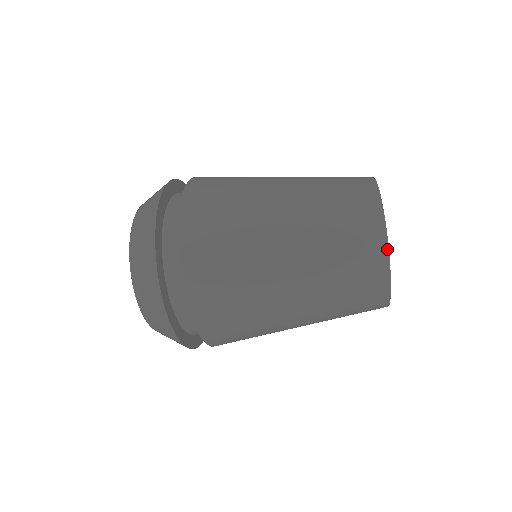
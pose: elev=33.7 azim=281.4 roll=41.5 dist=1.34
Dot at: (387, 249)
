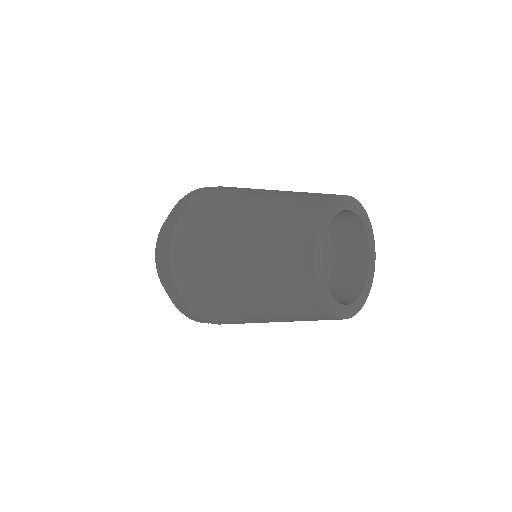
Dot at: occluded
